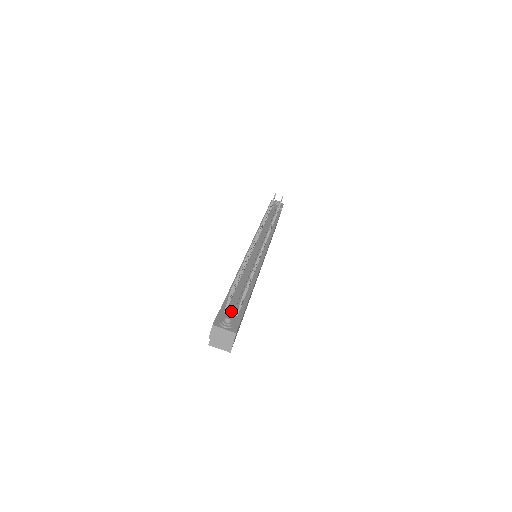
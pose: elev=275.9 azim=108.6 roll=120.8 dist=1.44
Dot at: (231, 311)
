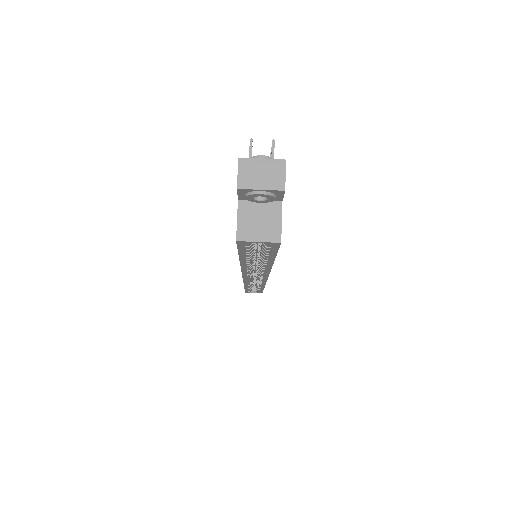
Dot at: occluded
